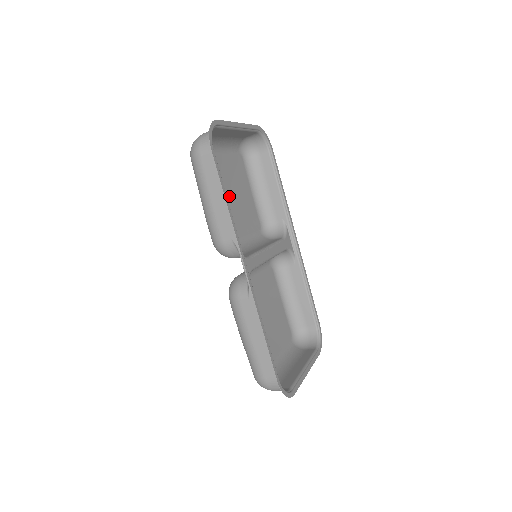
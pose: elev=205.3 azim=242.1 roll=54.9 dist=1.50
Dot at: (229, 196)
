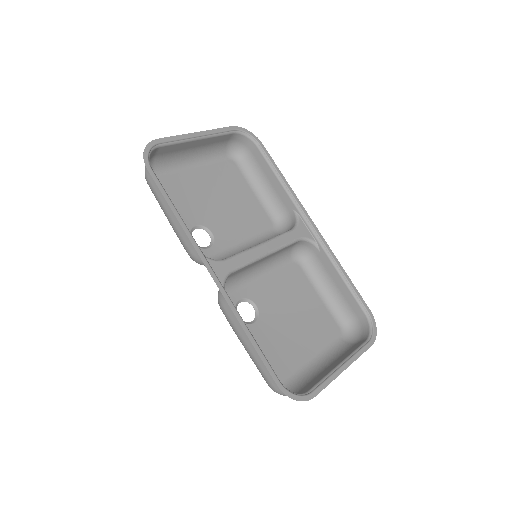
Dot at: (217, 205)
